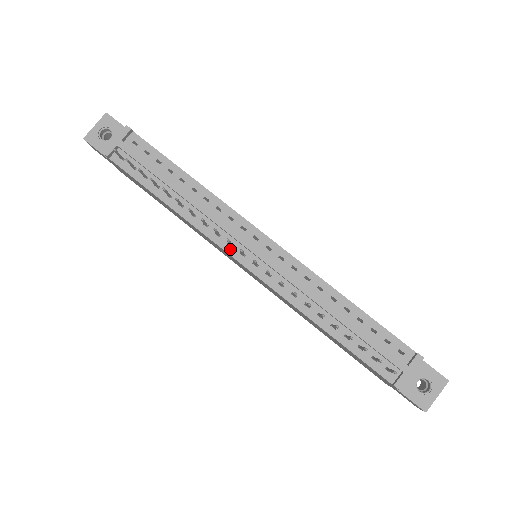
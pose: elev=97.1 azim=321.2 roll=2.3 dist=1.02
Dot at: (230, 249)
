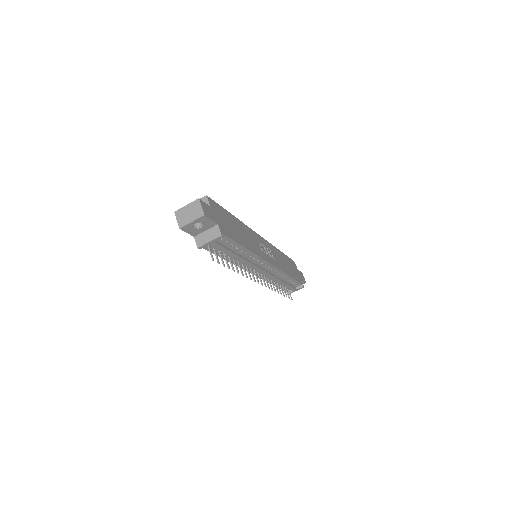
Dot at: (249, 270)
